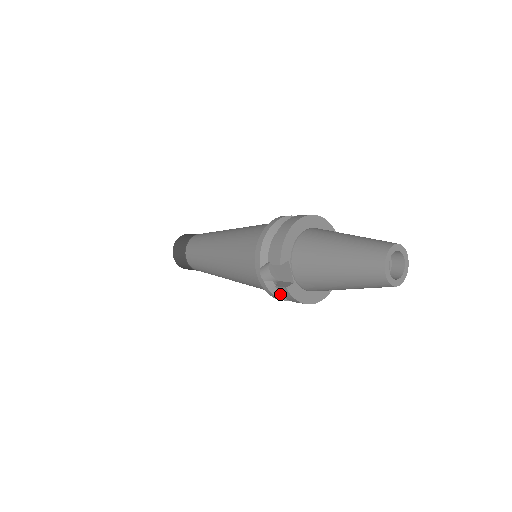
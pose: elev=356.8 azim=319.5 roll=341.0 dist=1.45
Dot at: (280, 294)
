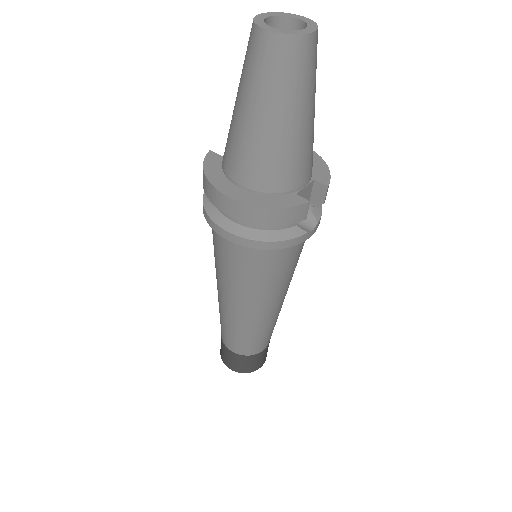
Dot at: occluded
